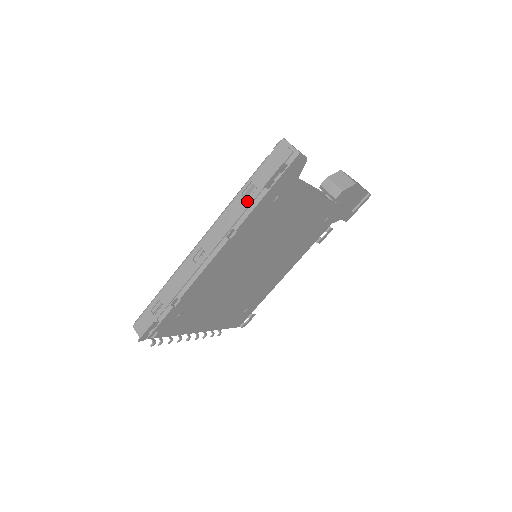
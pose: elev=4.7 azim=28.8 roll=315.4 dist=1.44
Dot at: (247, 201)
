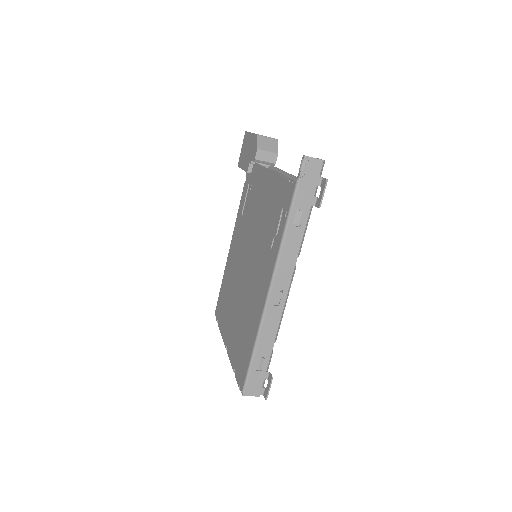
Dot at: (300, 228)
